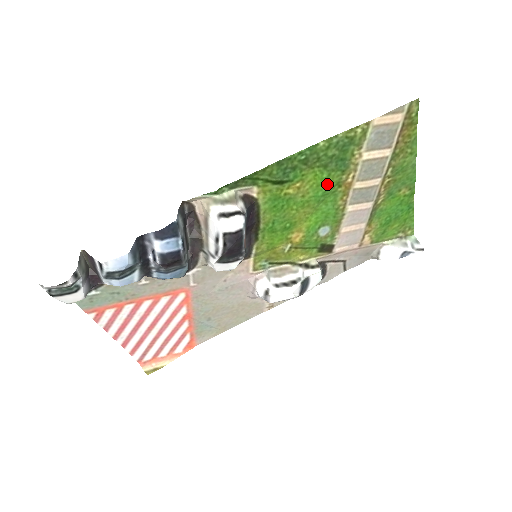
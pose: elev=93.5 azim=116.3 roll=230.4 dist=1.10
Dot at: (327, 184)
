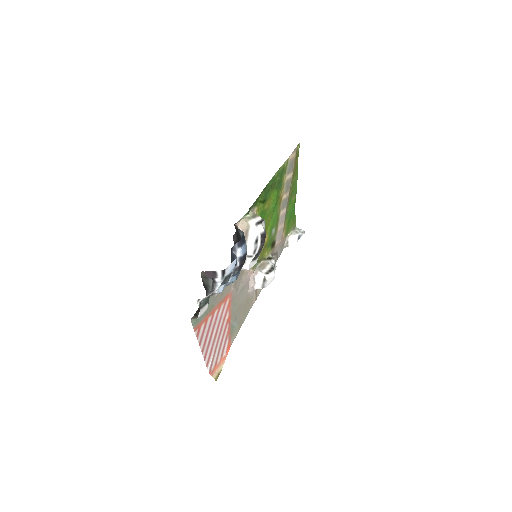
Dot at: (276, 199)
